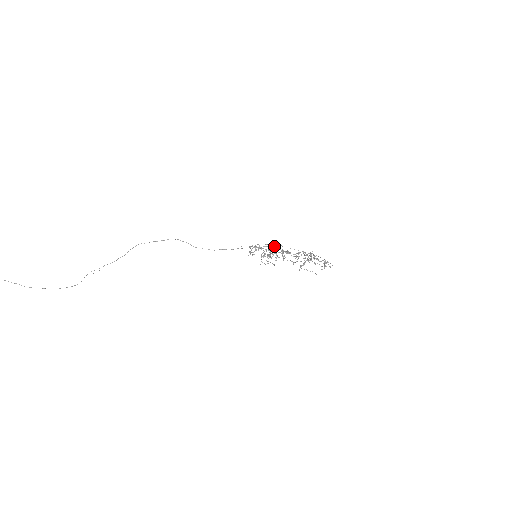
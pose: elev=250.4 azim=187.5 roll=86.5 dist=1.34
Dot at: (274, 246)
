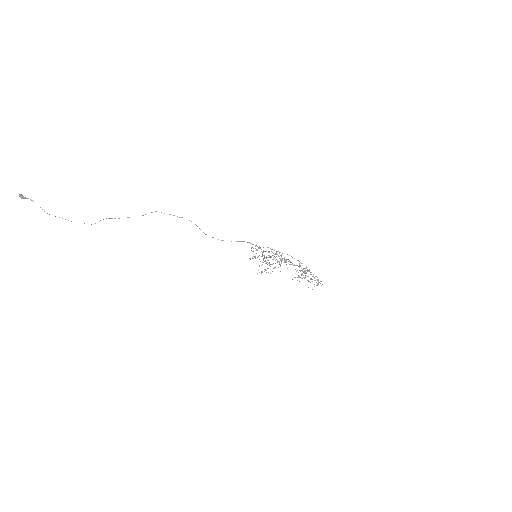
Dot at: (275, 253)
